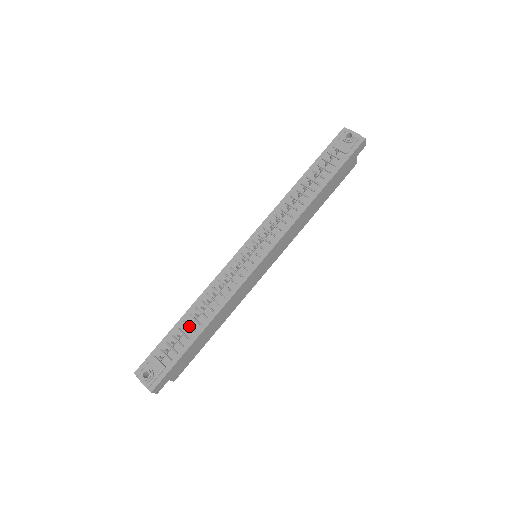
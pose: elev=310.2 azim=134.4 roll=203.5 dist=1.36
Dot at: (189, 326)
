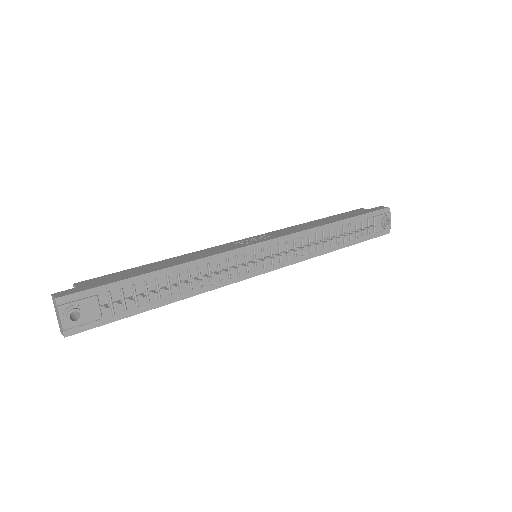
Dot at: (159, 289)
